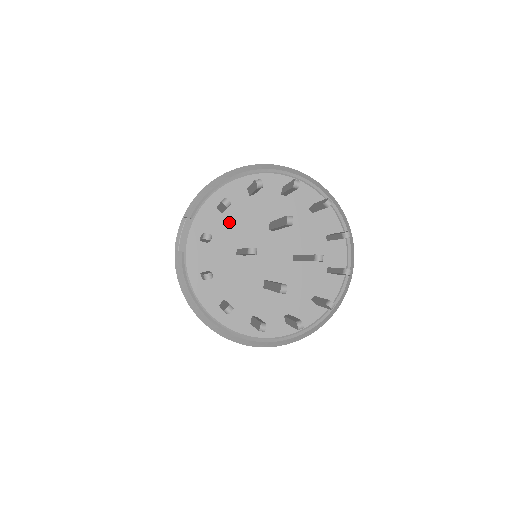
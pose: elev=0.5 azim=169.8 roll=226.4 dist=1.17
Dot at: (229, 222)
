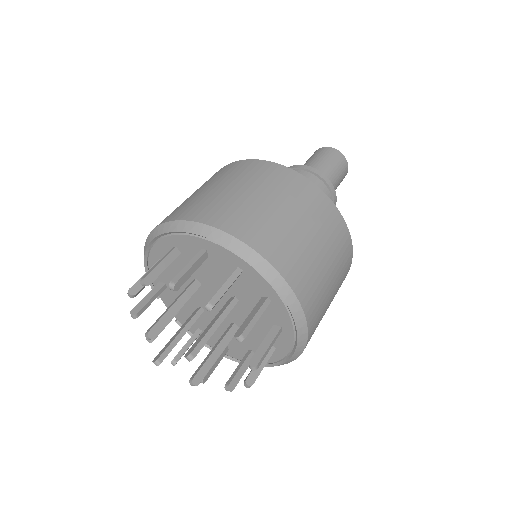
Dot at: (175, 291)
